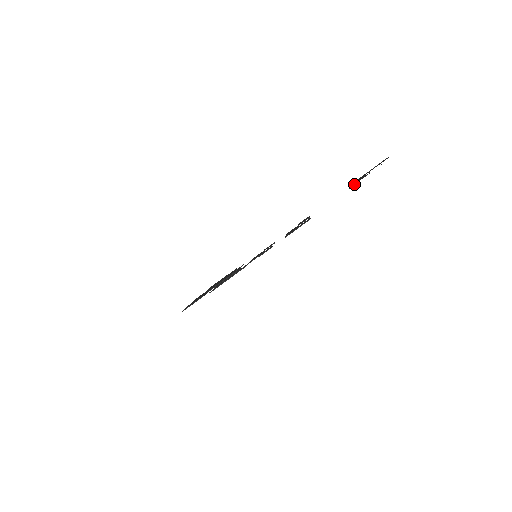
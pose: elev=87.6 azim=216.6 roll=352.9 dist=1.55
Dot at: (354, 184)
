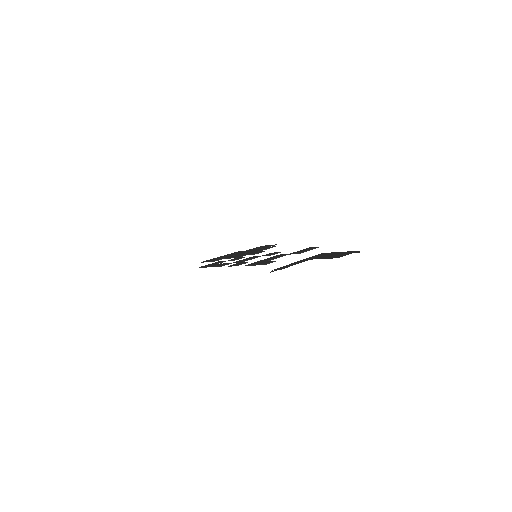
Dot at: occluded
